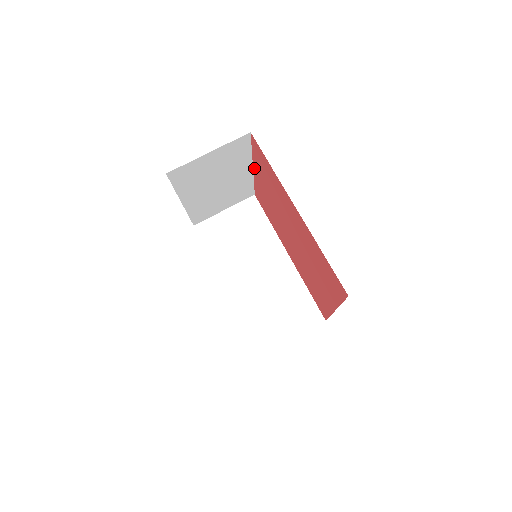
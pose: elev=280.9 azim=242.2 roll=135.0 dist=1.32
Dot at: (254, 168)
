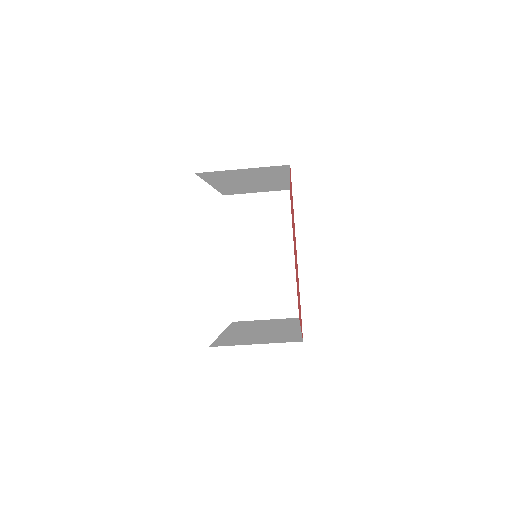
Dot at: occluded
